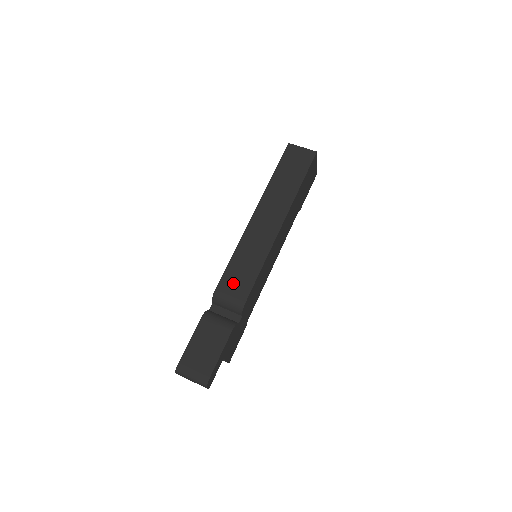
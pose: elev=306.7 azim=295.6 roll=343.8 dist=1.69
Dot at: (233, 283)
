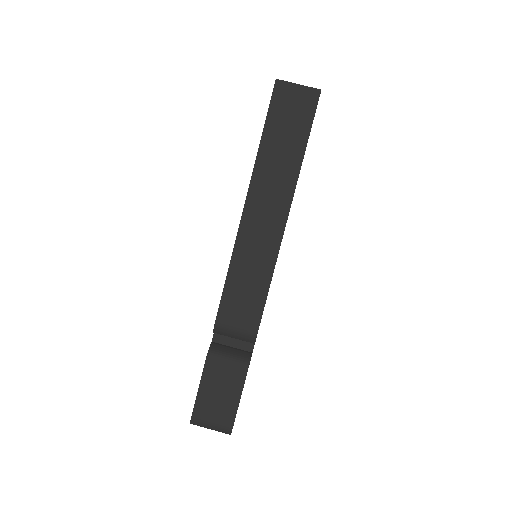
Dot at: (236, 311)
